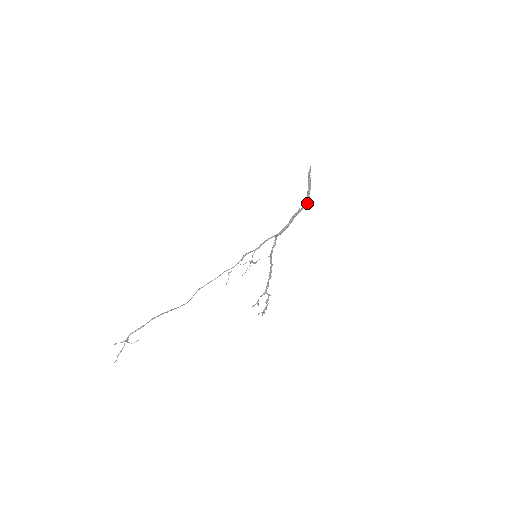
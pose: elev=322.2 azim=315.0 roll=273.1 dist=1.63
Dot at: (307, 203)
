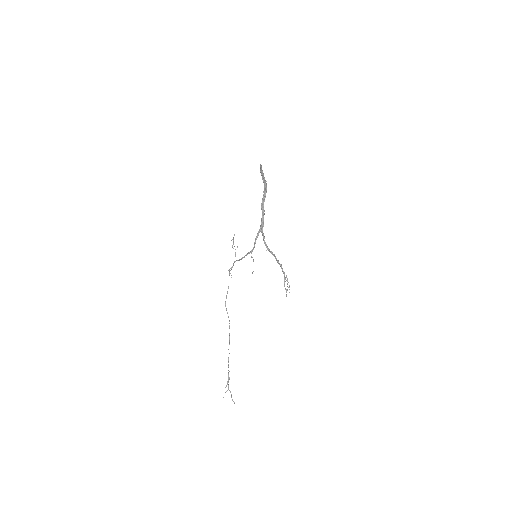
Dot at: (266, 187)
